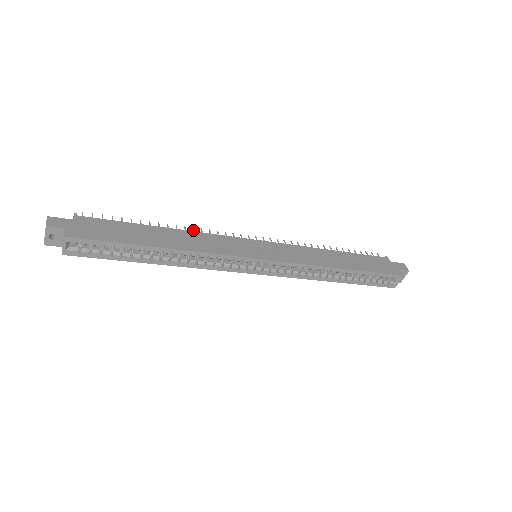
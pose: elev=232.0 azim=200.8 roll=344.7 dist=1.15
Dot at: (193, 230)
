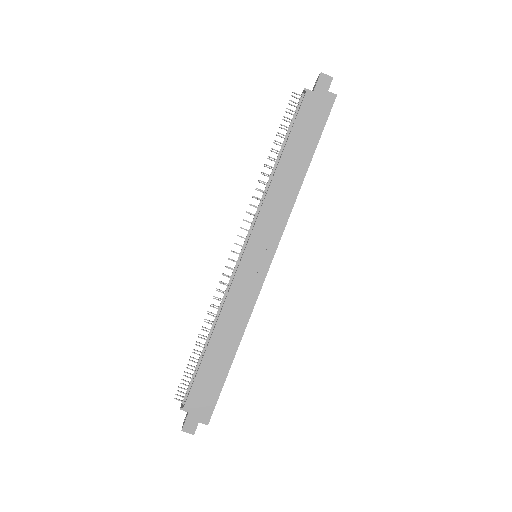
Dot at: occluded
